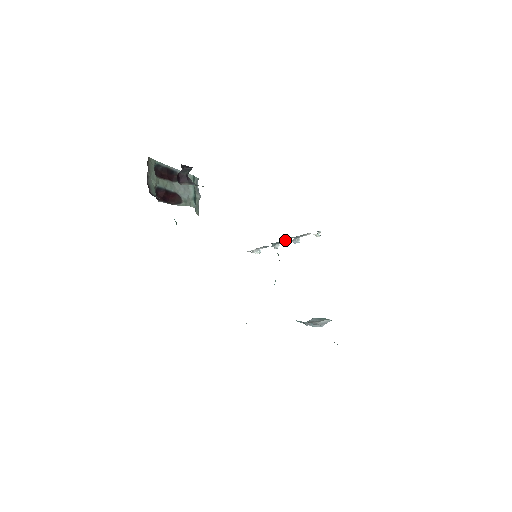
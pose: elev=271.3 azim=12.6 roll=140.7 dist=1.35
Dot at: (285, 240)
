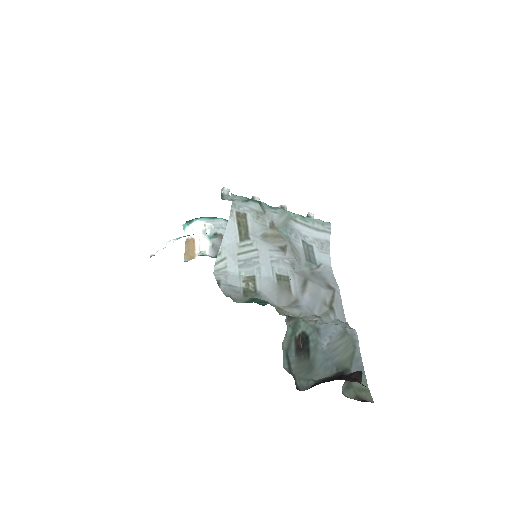
Dot at: occluded
